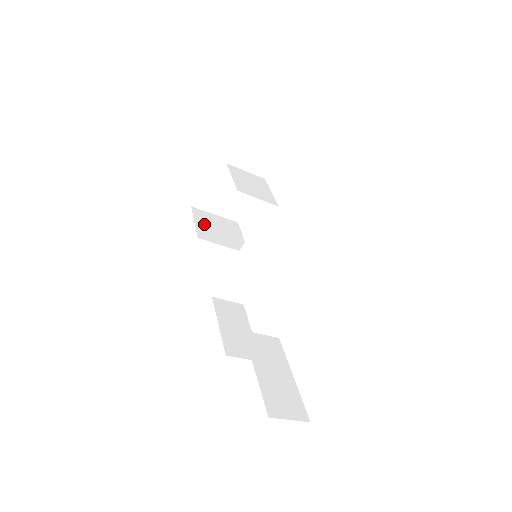
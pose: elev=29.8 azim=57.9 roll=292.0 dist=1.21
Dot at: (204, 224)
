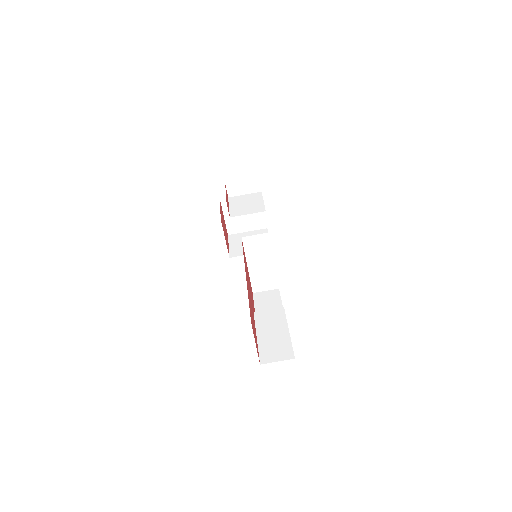
Dot at: (236, 244)
